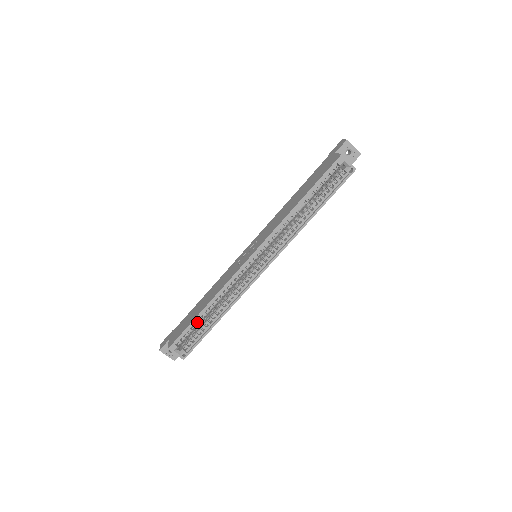
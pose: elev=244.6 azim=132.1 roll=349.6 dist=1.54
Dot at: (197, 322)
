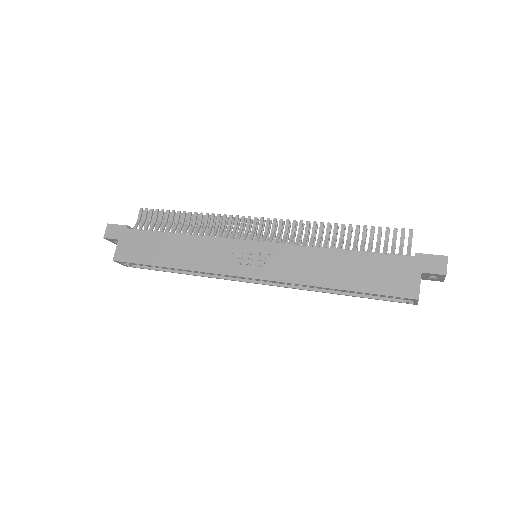
Dot at: occluded
